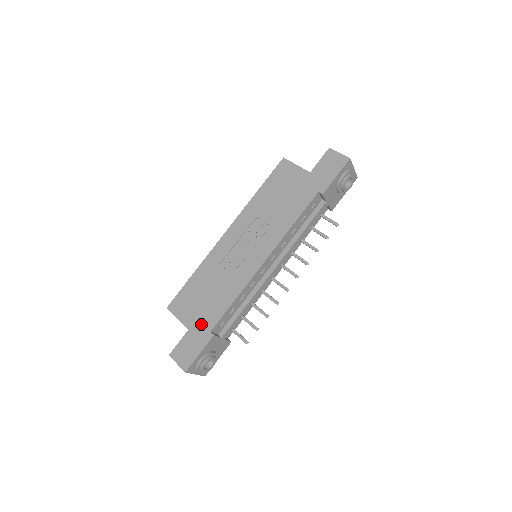
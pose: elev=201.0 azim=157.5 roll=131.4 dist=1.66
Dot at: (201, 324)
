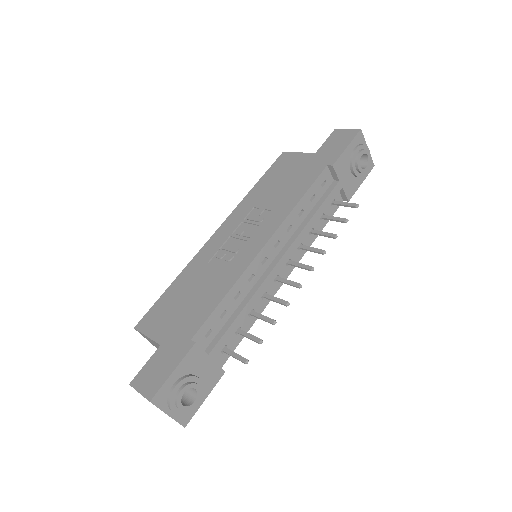
Dot at: (178, 334)
